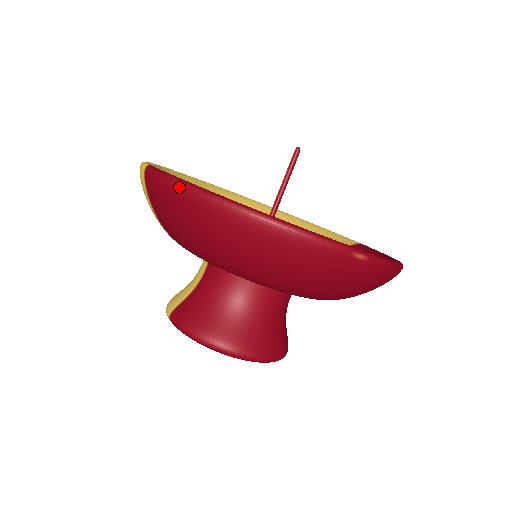
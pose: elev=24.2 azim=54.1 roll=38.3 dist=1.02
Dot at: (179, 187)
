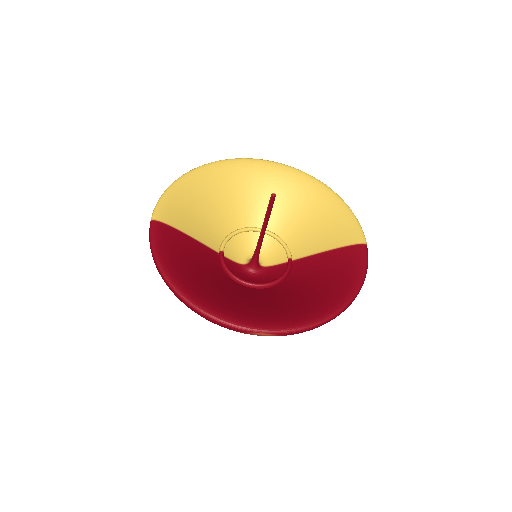
Dot at: occluded
